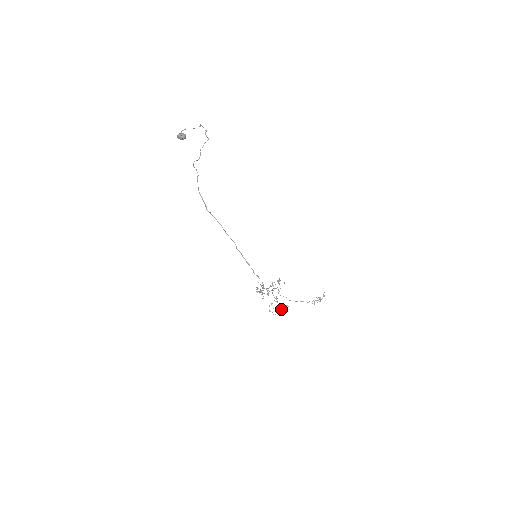
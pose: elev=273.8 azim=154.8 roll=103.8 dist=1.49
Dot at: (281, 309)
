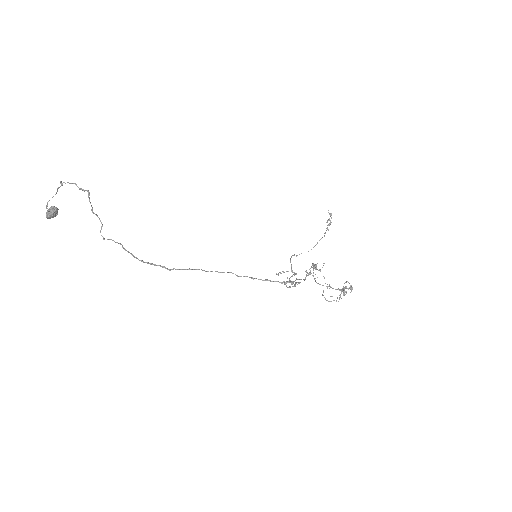
Dot at: (343, 291)
